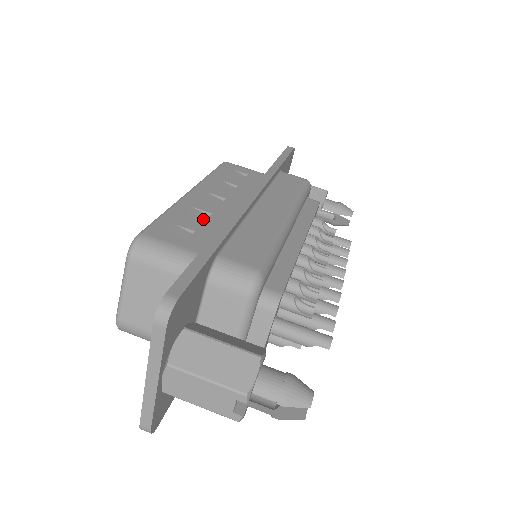
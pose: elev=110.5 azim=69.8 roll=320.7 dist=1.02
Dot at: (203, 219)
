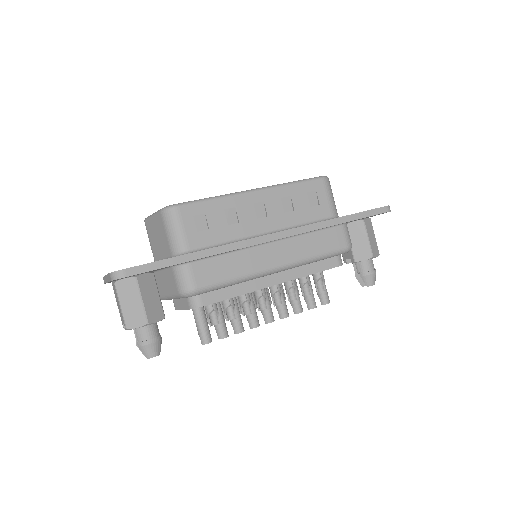
Dot at: (227, 223)
